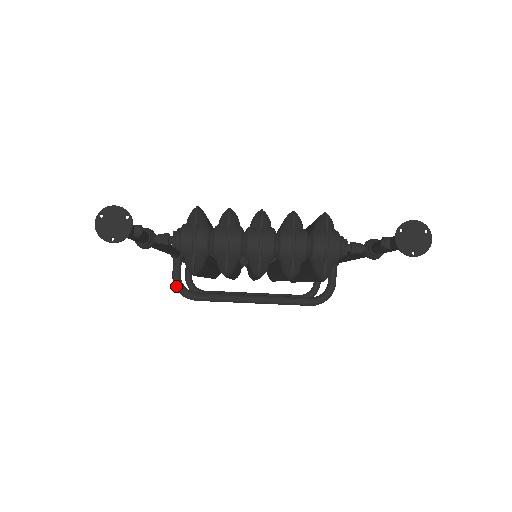
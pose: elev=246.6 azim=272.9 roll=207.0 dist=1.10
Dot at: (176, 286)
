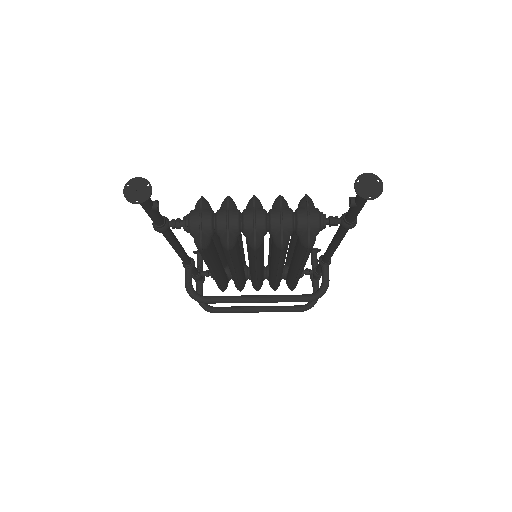
Dot at: (188, 291)
